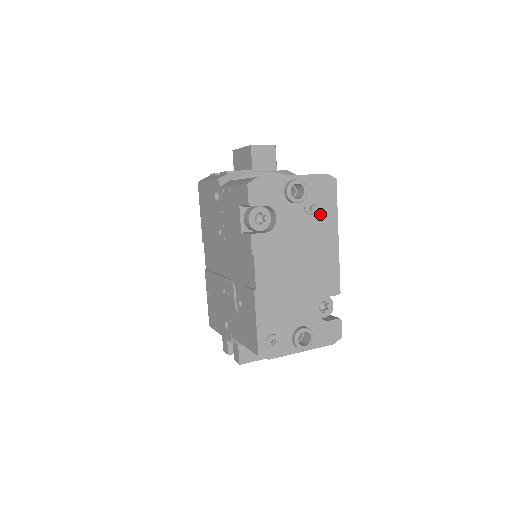
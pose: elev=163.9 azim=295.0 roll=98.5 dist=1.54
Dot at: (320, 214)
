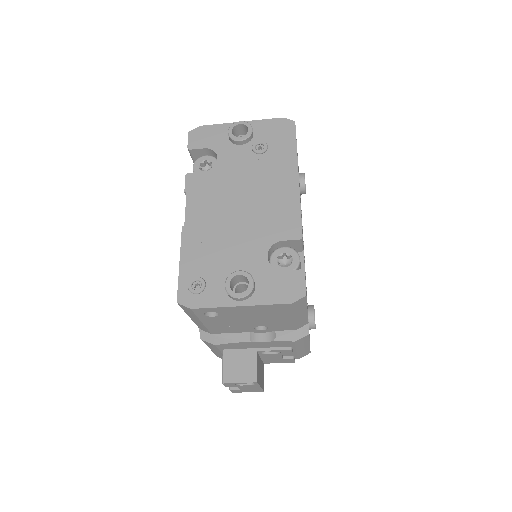
Dot at: (273, 154)
